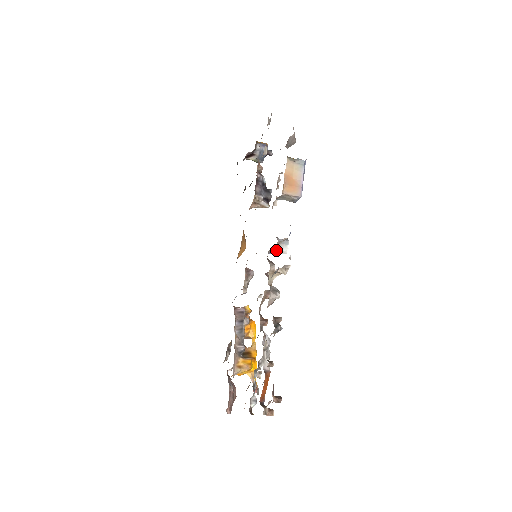
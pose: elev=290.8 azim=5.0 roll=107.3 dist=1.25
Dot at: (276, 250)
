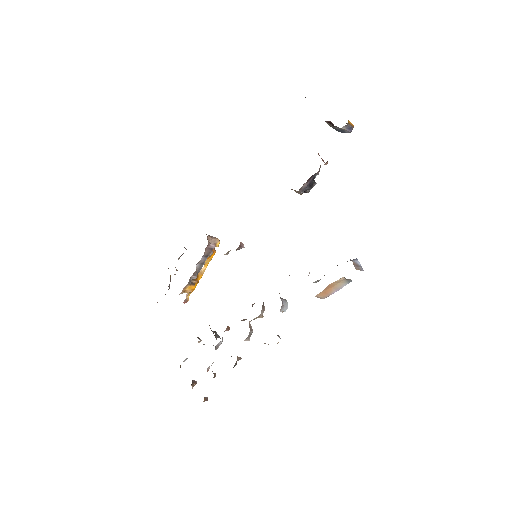
Dot at: occluded
